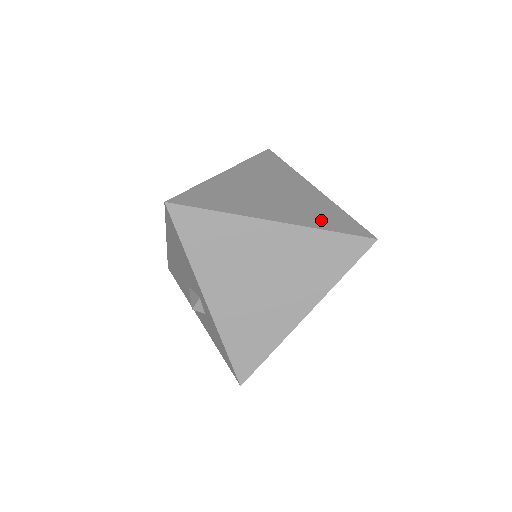
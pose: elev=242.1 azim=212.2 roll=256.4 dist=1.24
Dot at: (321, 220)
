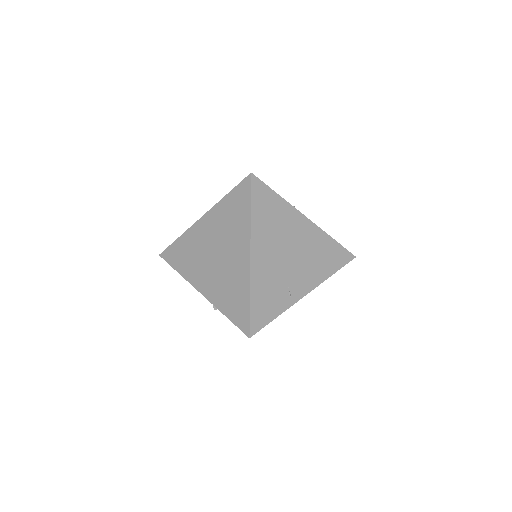
Dot at: occluded
